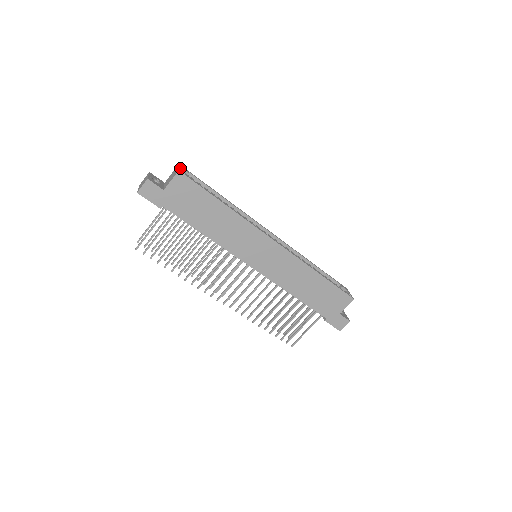
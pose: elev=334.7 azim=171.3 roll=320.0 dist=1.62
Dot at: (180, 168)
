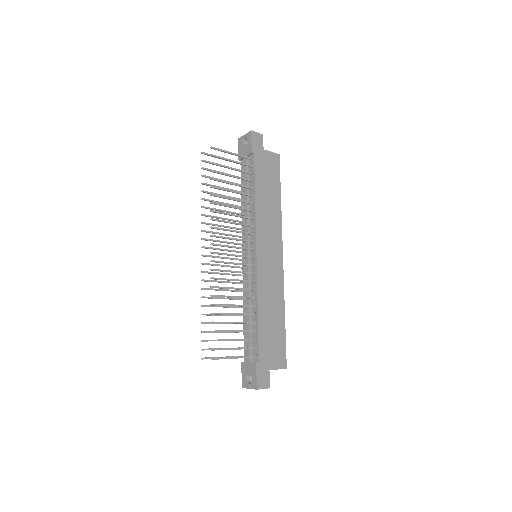
Dot at: occluded
